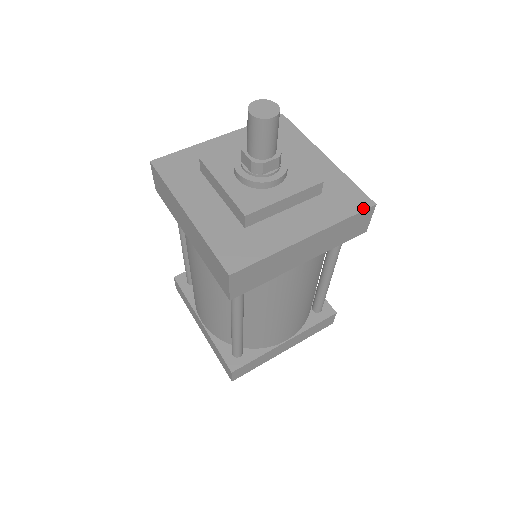
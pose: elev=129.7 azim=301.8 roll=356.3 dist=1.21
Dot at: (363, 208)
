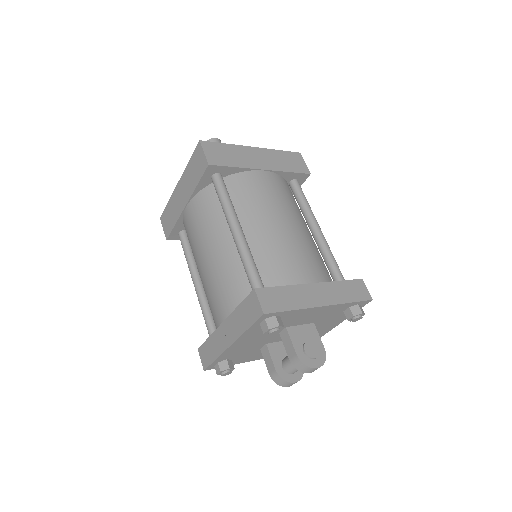
Dot at: (291, 153)
